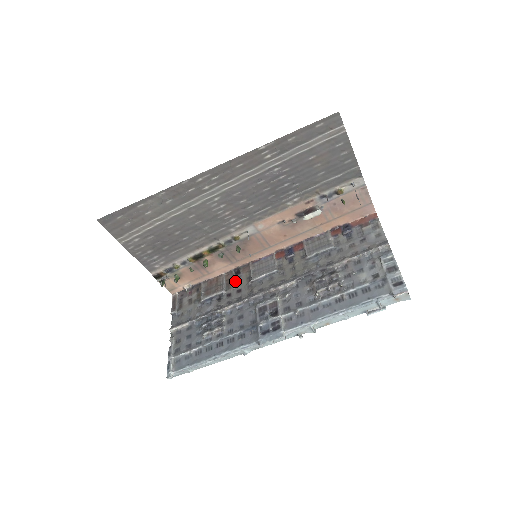
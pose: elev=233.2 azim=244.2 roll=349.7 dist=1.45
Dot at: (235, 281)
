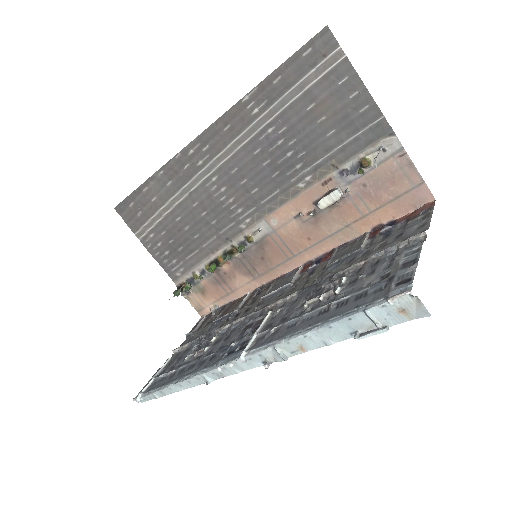
Dot at: (251, 300)
